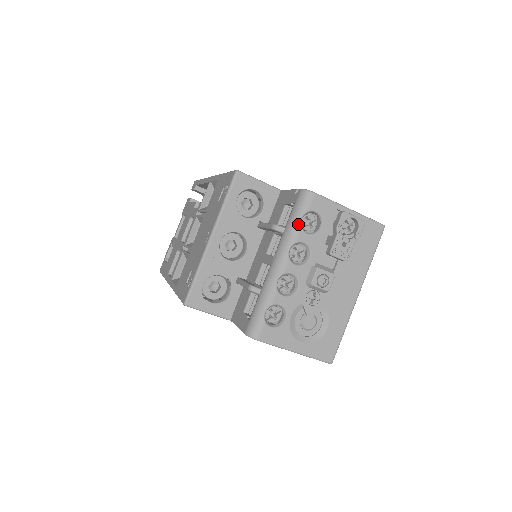
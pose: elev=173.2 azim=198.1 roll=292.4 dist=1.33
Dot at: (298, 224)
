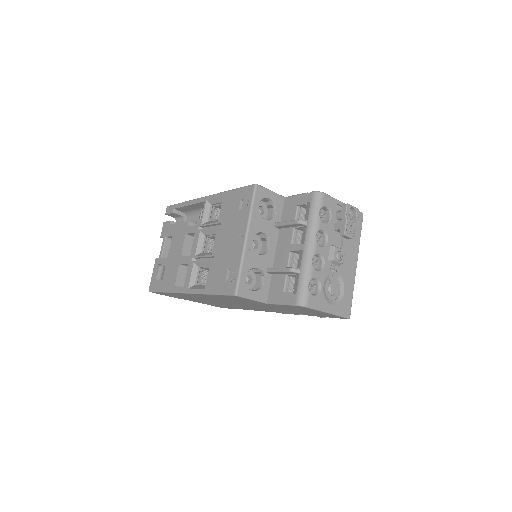
Dot at: (318, 216)
